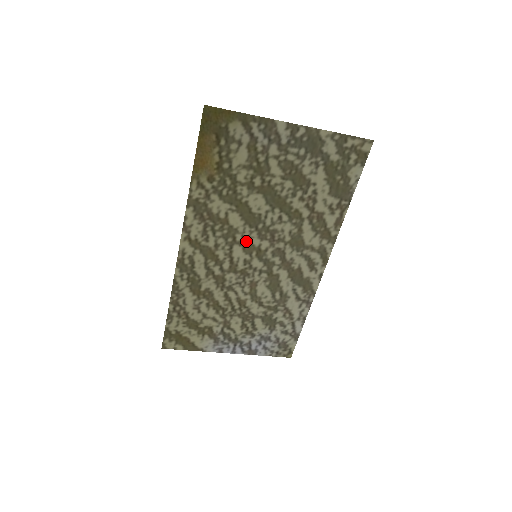
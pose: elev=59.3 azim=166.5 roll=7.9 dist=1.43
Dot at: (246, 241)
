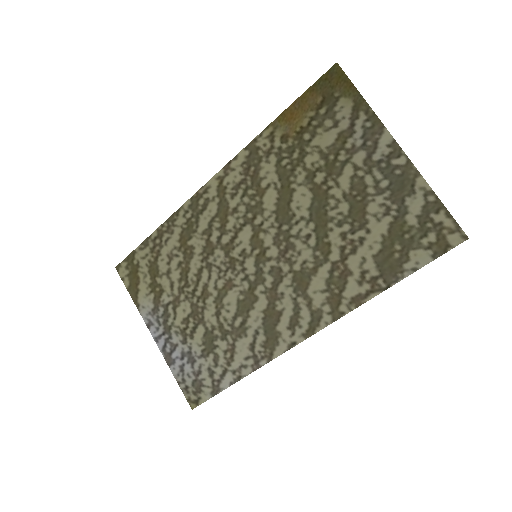
Dot at: (261, 231)
